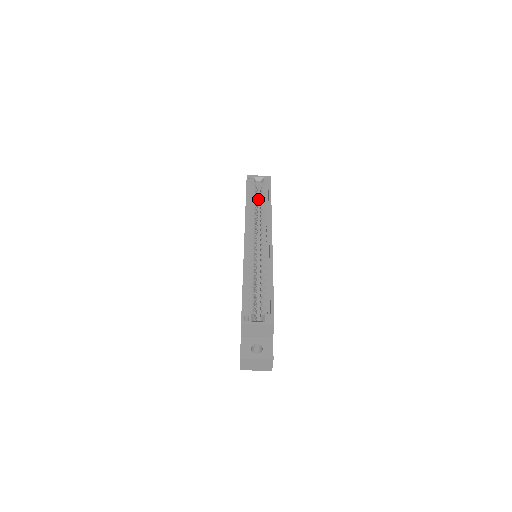
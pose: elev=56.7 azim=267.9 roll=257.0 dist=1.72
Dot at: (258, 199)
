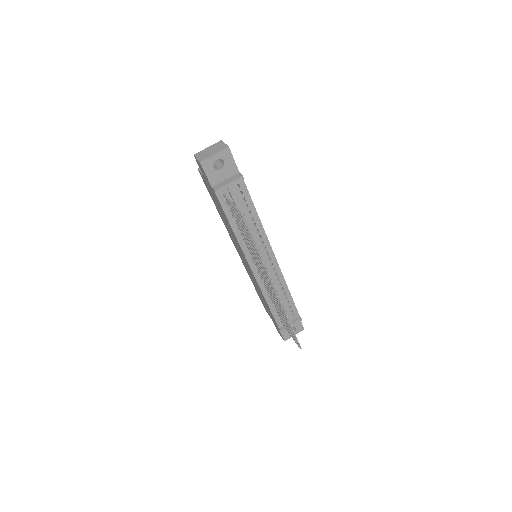
Dot at: occluded
